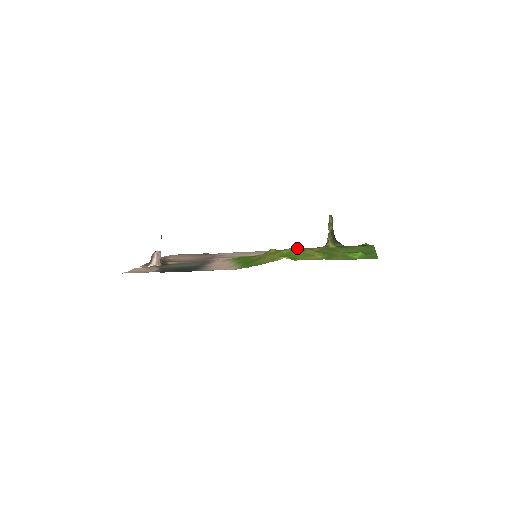
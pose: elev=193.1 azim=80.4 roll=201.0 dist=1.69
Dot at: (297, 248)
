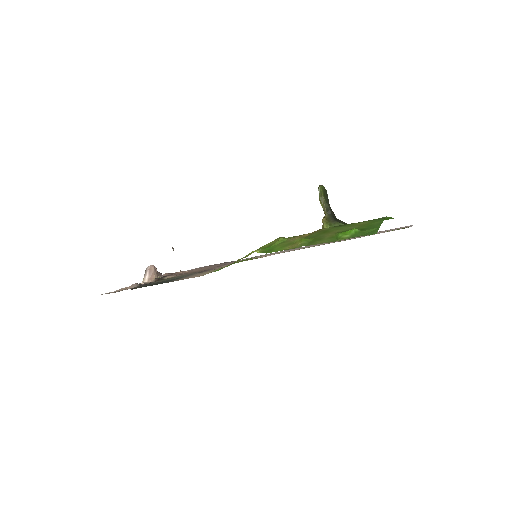
Dot at: (283, 237)
